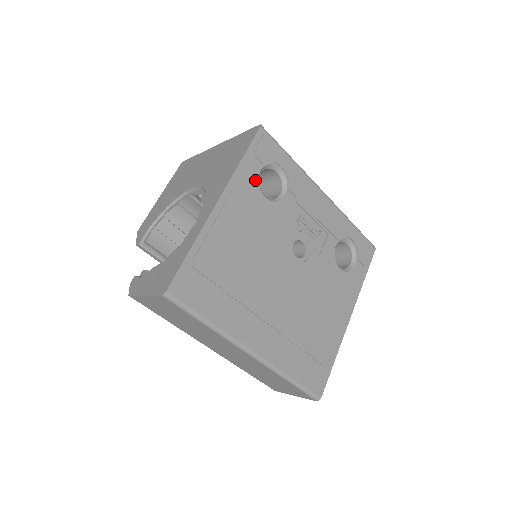
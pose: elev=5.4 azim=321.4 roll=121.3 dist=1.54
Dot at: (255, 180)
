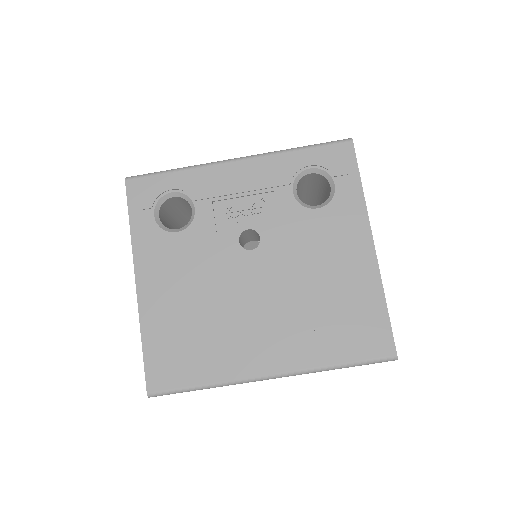
Dot at: (155, 229)
